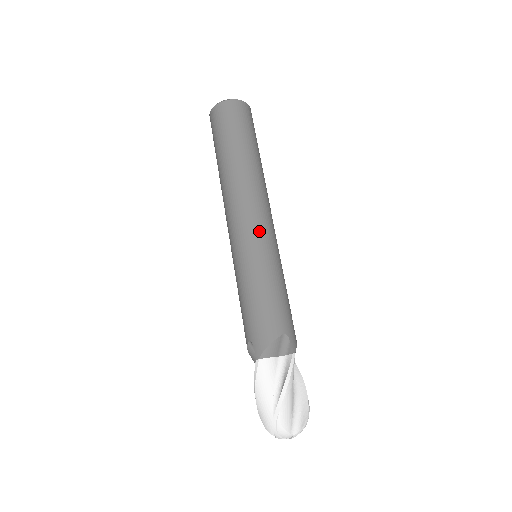
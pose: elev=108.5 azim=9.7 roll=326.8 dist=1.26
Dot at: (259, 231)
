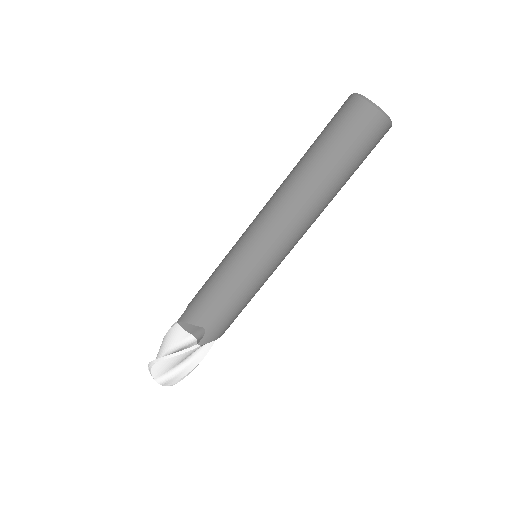
Dot at: (262, 244)
